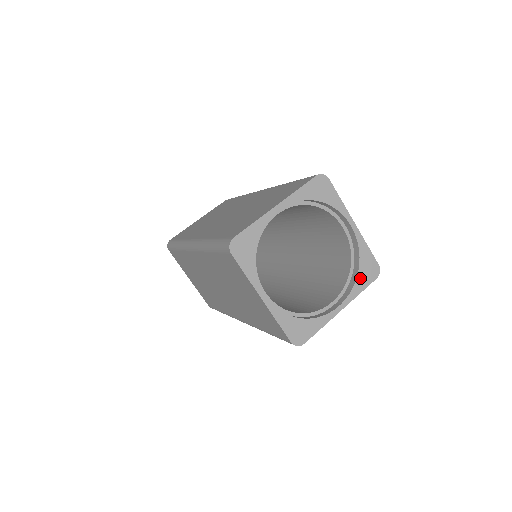
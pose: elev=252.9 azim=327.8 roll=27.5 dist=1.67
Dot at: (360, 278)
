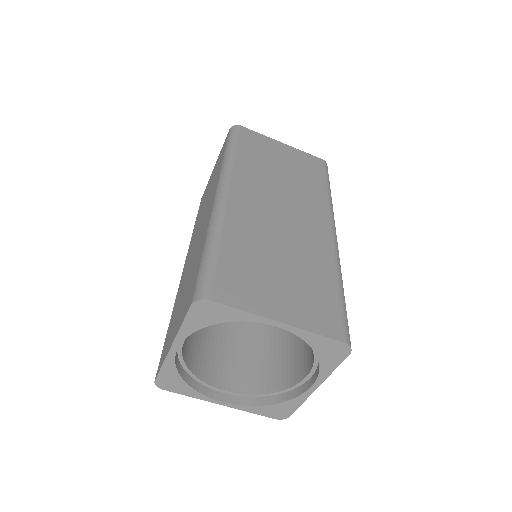
Dot at: (324, 361)
